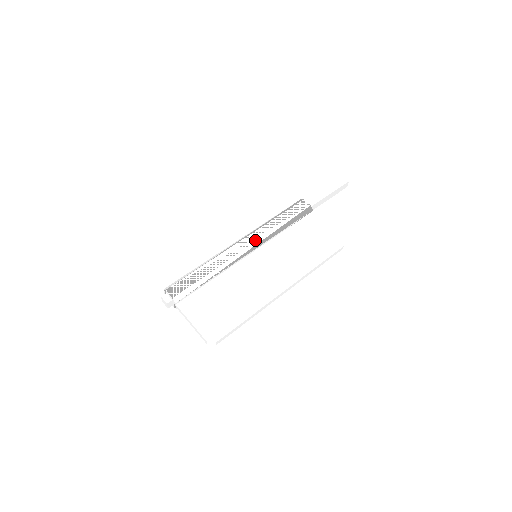
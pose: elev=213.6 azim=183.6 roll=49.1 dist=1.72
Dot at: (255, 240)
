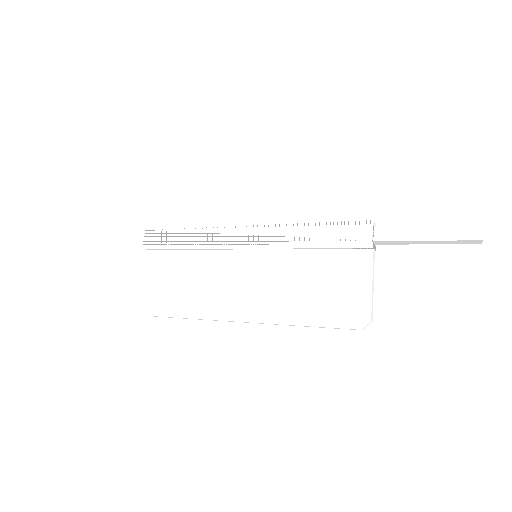
Dot at: (261, 238)
